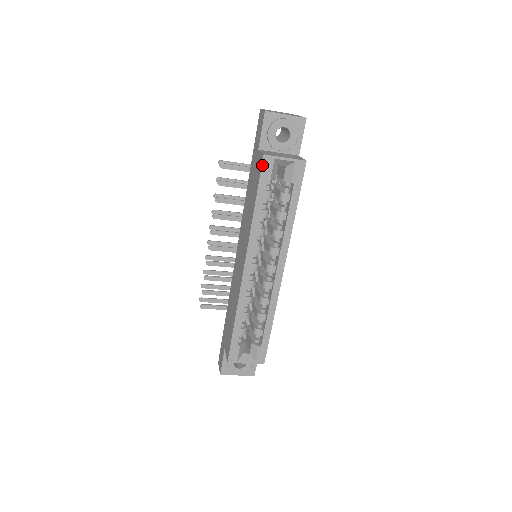
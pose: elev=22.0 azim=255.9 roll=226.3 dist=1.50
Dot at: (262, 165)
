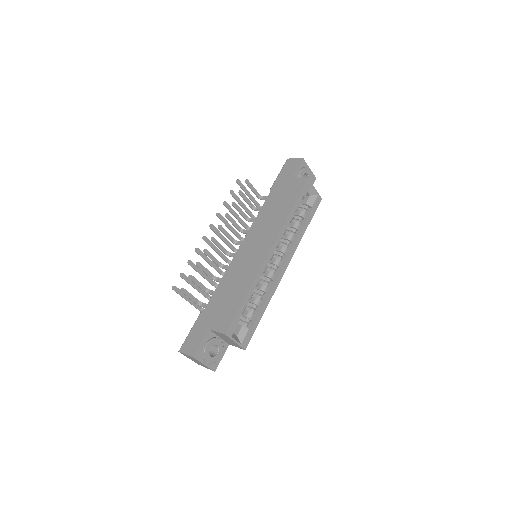
Dot at: (305, 184)
